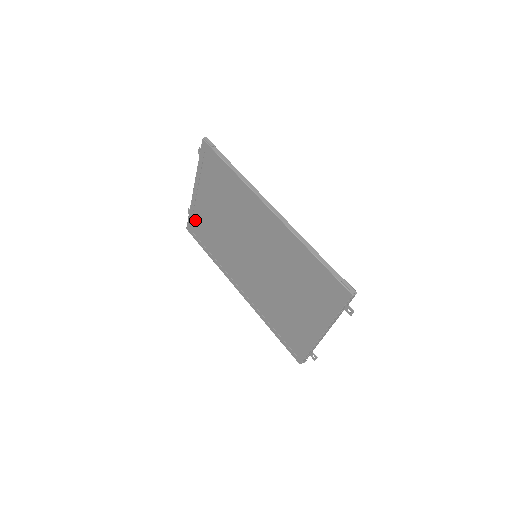
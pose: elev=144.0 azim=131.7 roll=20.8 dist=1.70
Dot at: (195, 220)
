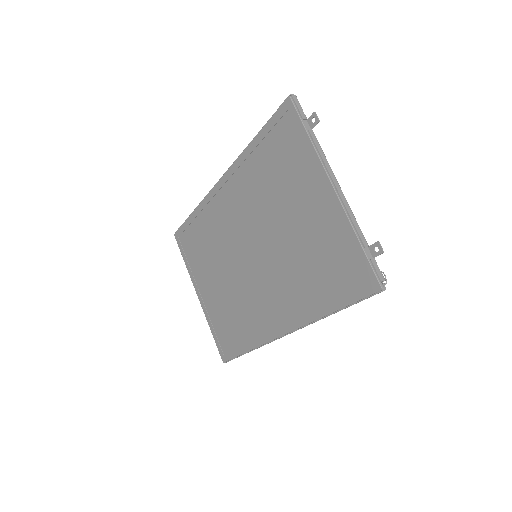
Dot at: (218, 331)
